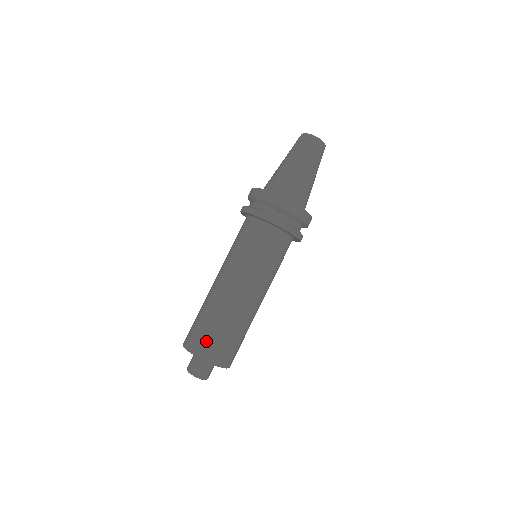
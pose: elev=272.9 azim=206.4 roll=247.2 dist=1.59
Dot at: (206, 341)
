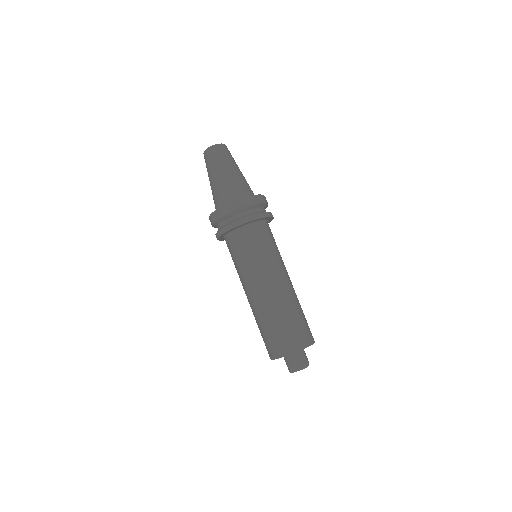
Dot at: (268, 344)
